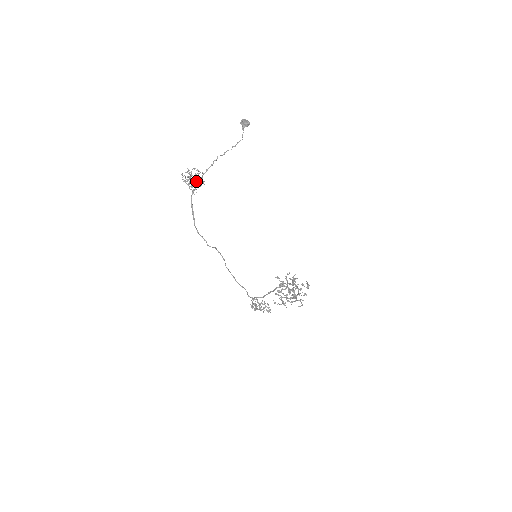
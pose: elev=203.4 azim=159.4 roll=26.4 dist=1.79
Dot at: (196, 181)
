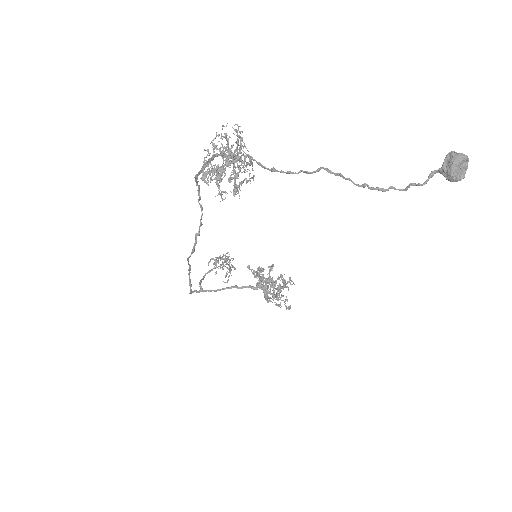
Dot at: occluded
